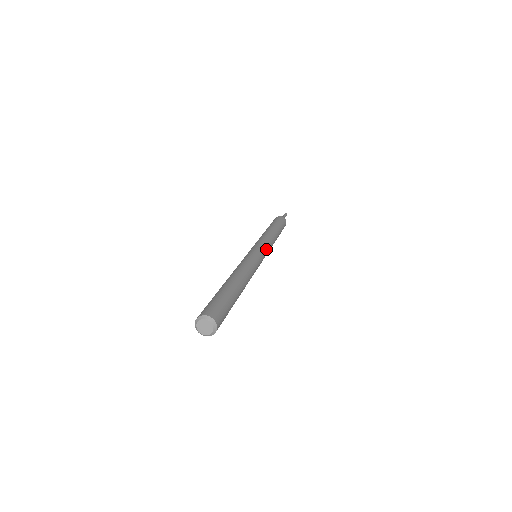
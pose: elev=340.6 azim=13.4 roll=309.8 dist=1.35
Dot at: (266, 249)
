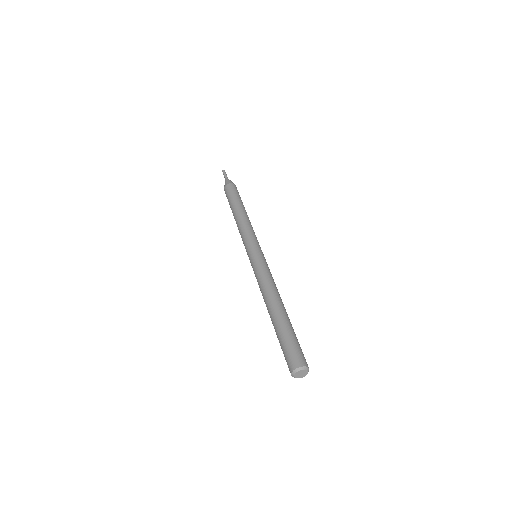
Dot at: (255, 242)
